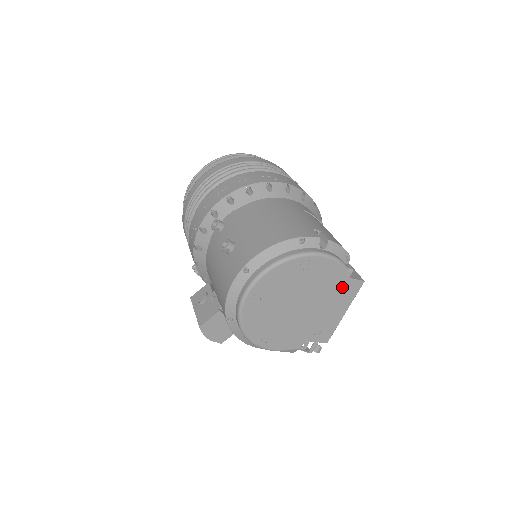
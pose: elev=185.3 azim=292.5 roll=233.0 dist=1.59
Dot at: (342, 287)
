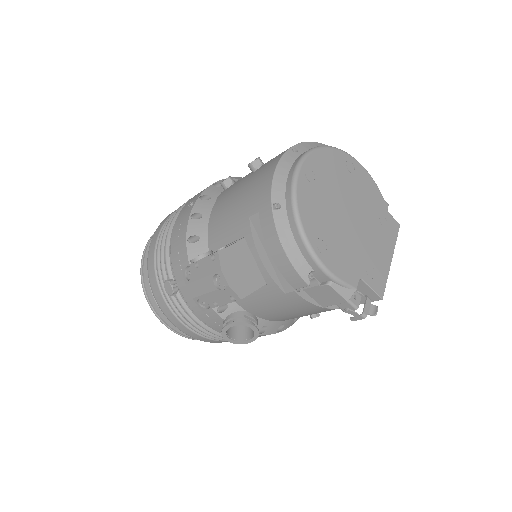
Dot at: (383, 218)
